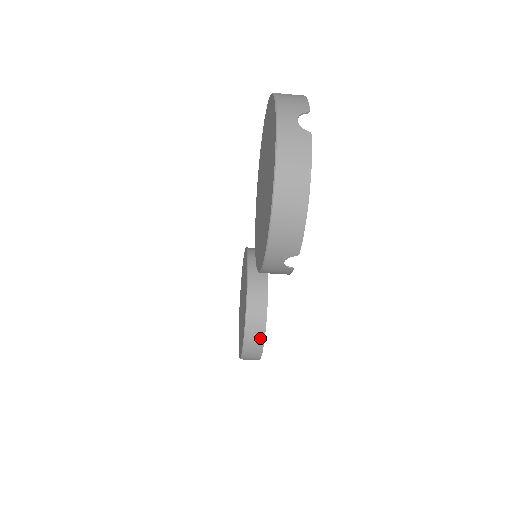
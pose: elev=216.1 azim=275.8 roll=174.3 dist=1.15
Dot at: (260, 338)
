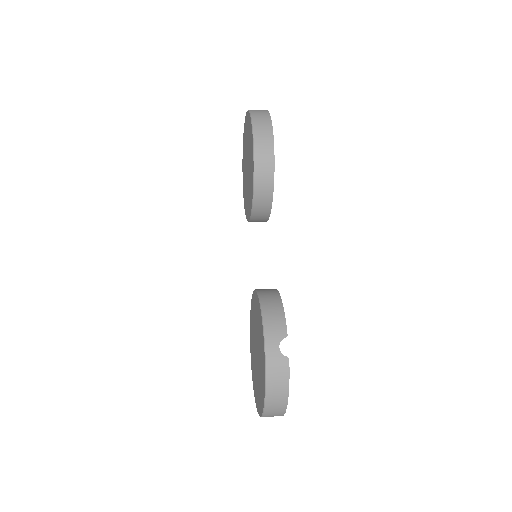
Dot at: occluded
